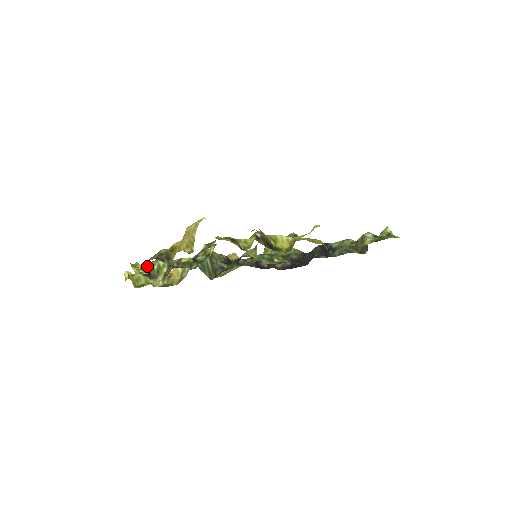
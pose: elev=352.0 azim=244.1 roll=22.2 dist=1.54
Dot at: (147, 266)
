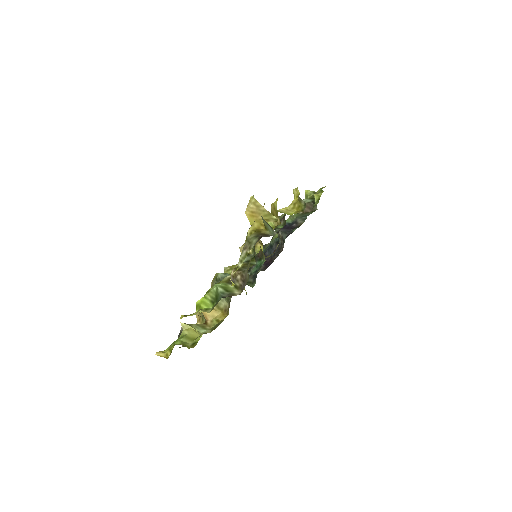
Dot at: (205, 301)
